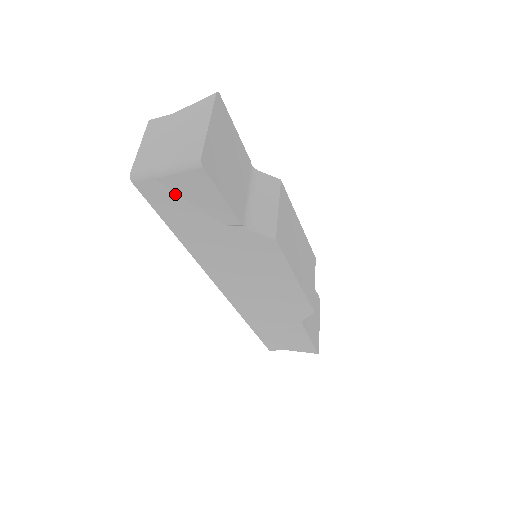
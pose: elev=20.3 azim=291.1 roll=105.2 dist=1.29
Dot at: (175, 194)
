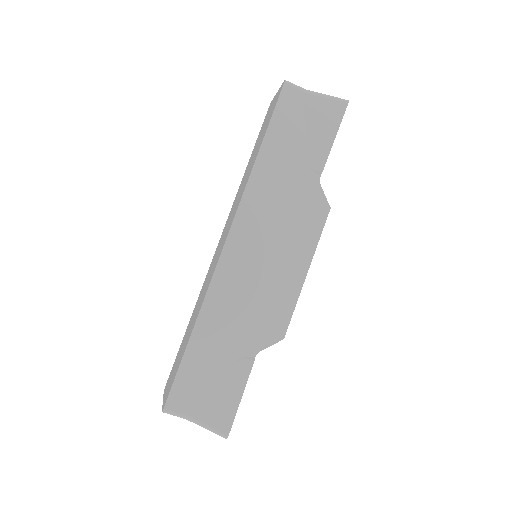
Dot at: (302, 114)
